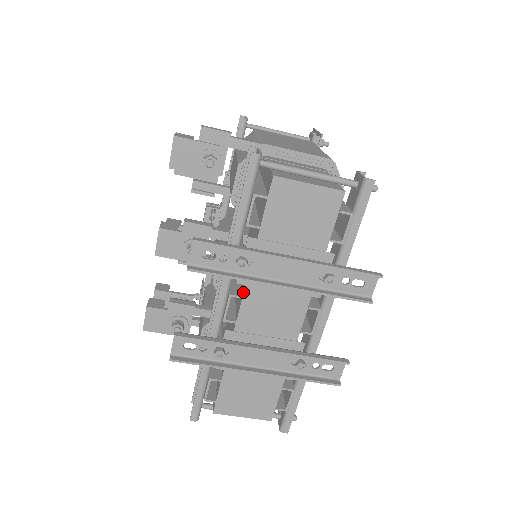
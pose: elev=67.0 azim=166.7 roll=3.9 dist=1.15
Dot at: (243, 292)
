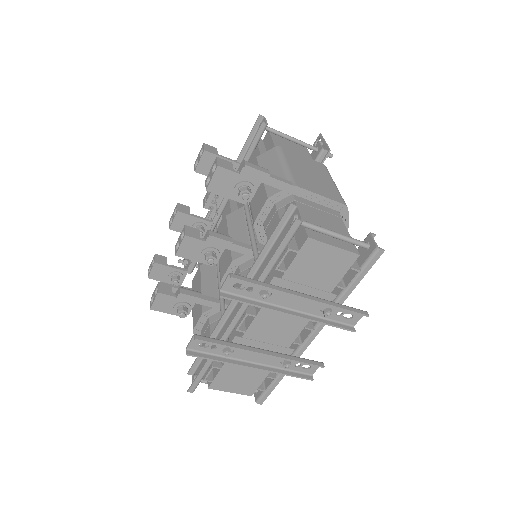
Dot at: (258, 312)
